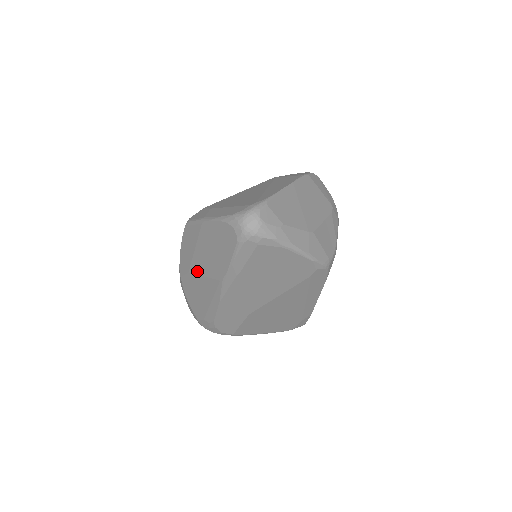
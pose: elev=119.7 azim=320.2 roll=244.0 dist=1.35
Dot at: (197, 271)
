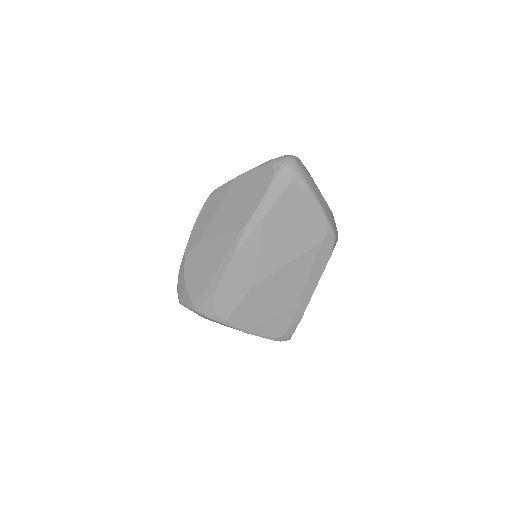
Dot at: (213, 234)
